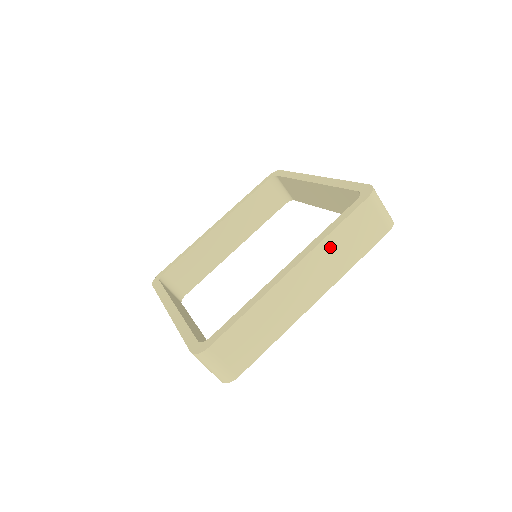
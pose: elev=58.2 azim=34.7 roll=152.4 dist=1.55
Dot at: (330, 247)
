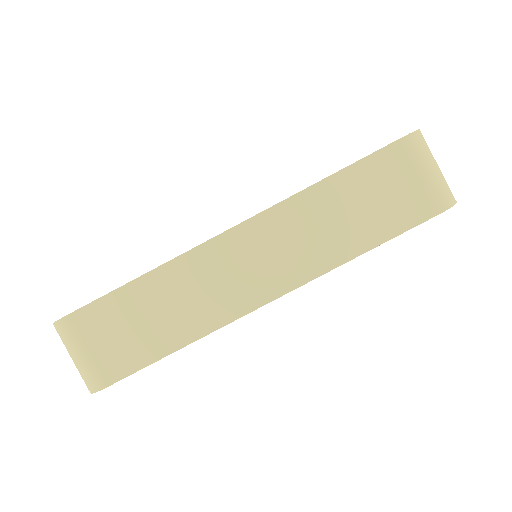
Dot at: (312, 209)
